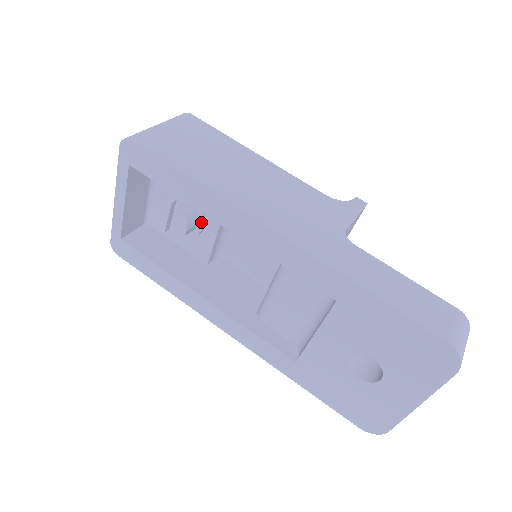
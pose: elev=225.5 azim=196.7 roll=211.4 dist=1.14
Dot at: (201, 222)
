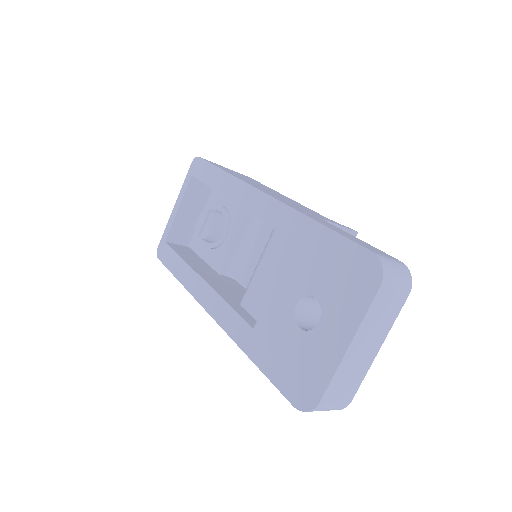
Dot at: (225, 231)
